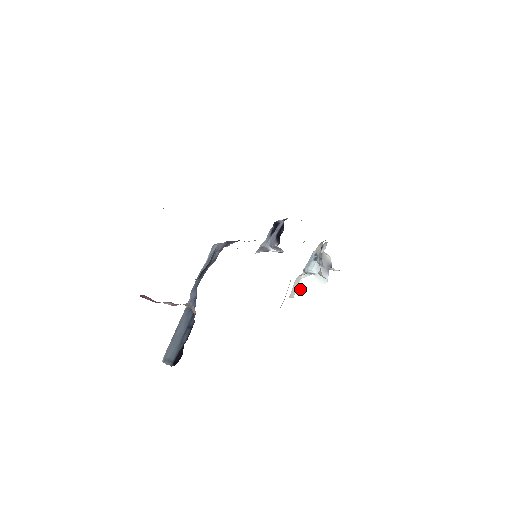
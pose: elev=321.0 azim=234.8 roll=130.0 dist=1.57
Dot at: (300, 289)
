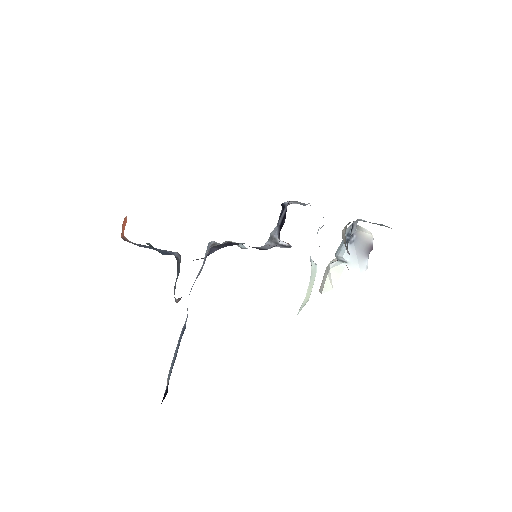
Dot at: (329, 282)
